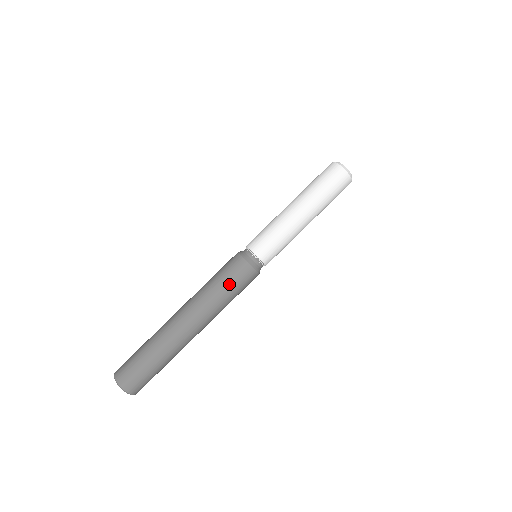
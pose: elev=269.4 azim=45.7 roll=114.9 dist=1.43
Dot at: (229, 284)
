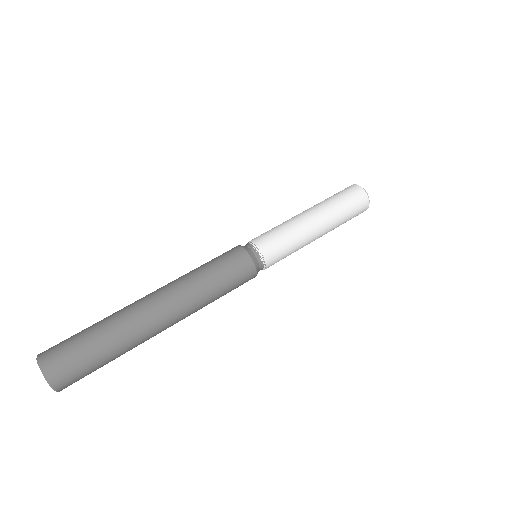
Dot at: (210, 261)
